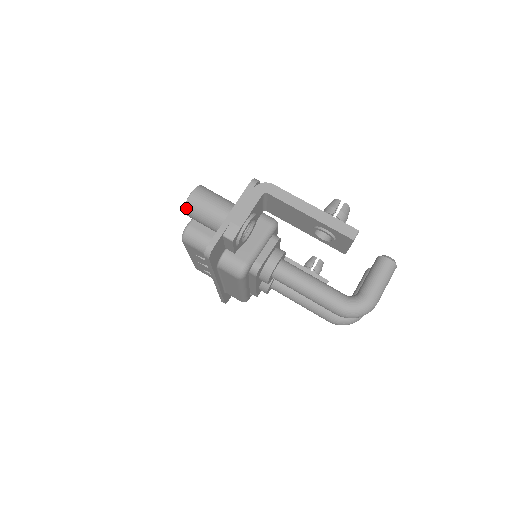
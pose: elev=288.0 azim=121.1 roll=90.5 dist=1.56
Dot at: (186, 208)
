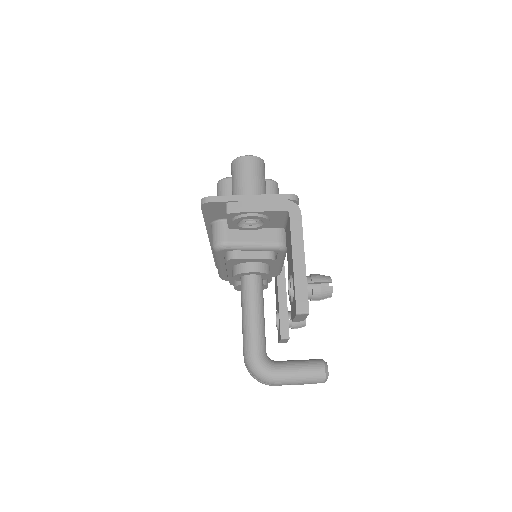
Dot at: (234, 161)
